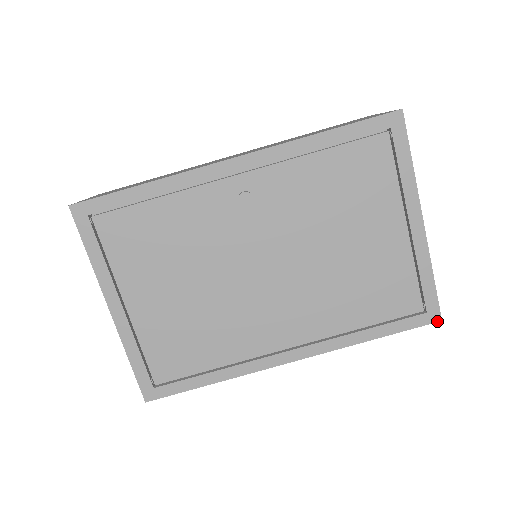
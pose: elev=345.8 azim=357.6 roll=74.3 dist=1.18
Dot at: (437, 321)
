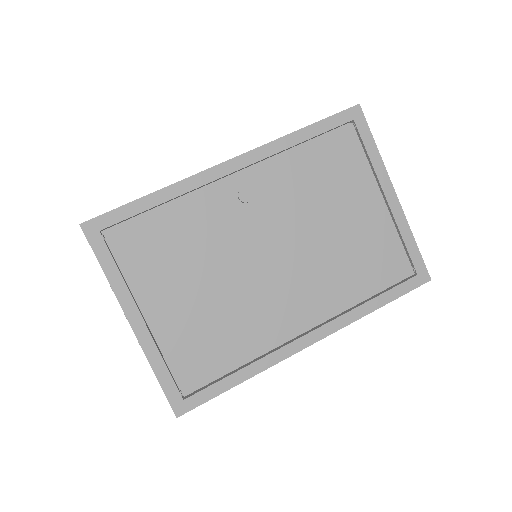
Dot at: (427, 281)
